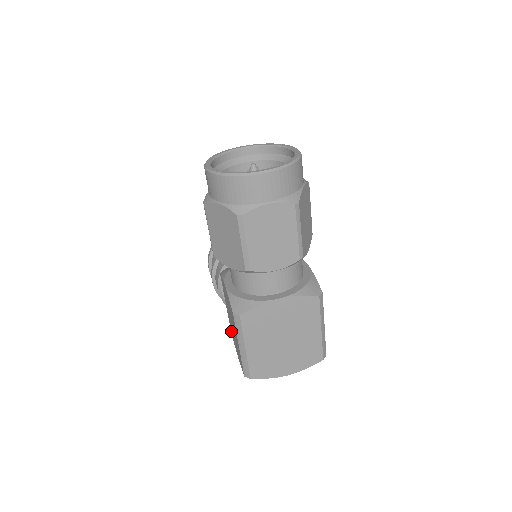
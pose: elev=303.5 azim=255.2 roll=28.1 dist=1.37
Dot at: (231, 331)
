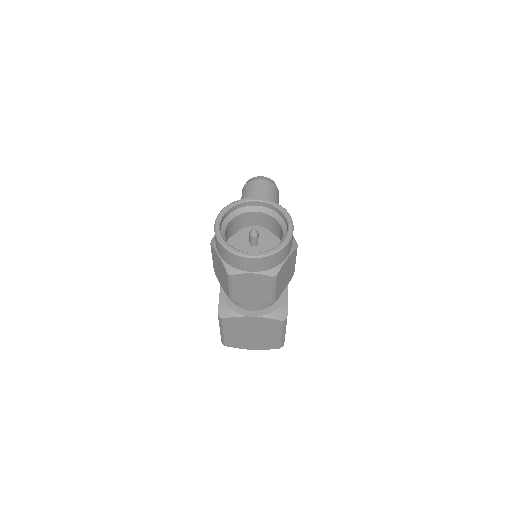
Dot at: occluded
